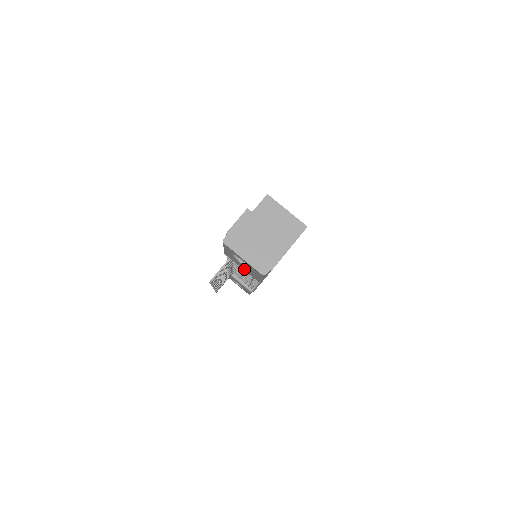
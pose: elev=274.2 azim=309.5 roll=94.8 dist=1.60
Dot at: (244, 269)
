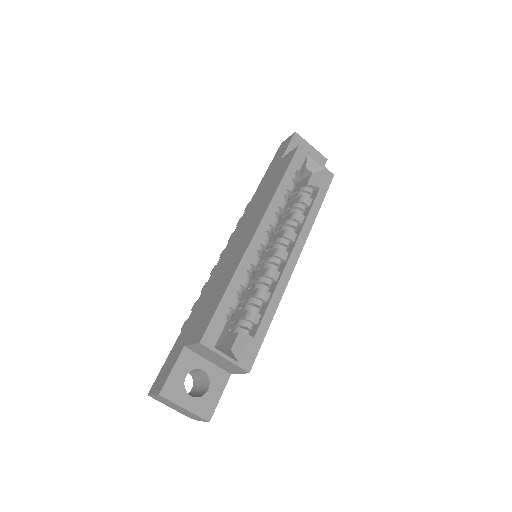
Dot at: occluded
